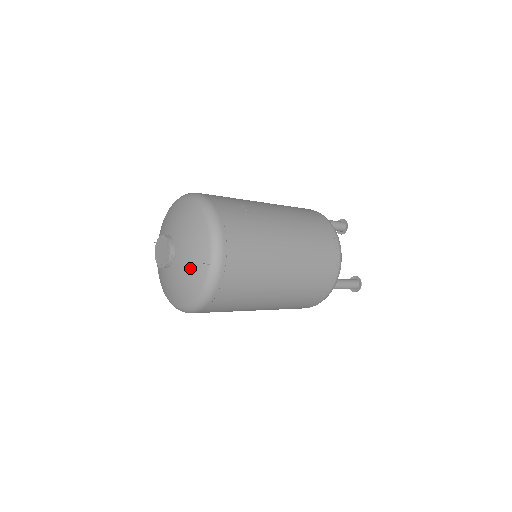
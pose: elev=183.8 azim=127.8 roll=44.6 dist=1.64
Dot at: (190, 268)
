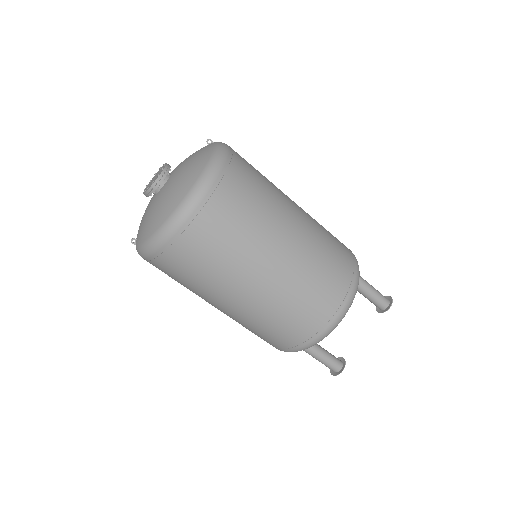
Dot at: (194, 155)
